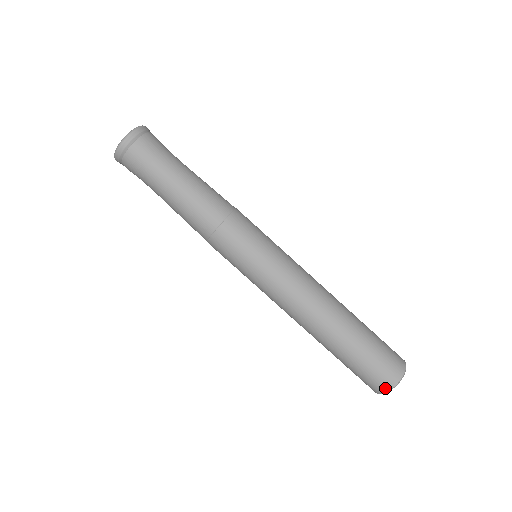
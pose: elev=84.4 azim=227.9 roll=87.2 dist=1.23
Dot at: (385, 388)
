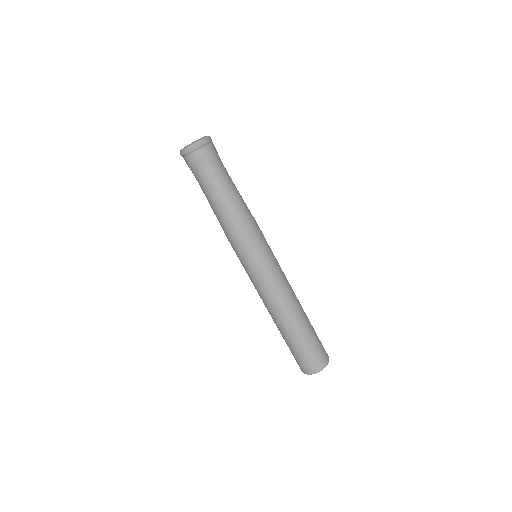
Dot at: (302, 371)
